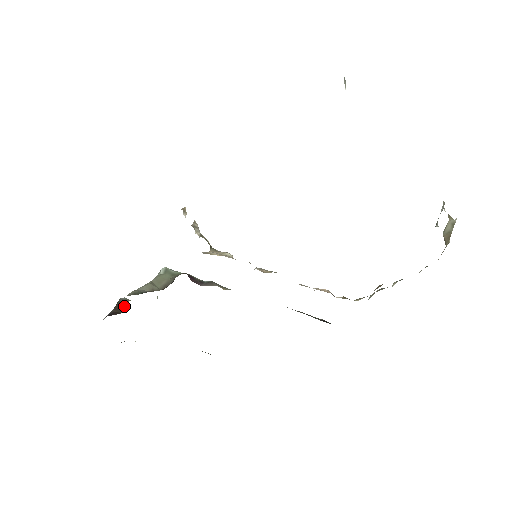
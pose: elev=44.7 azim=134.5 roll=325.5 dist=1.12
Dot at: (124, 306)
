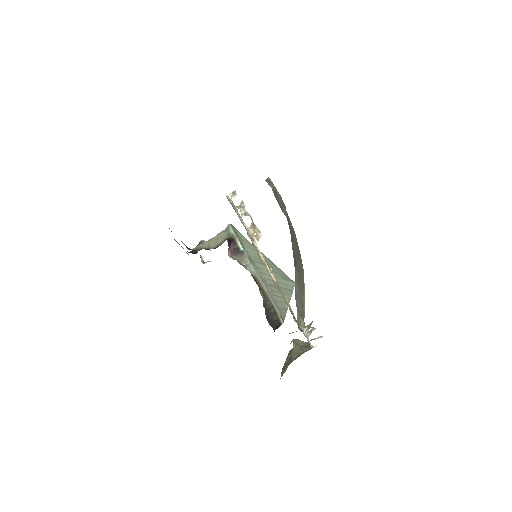
Dot at: occluded
